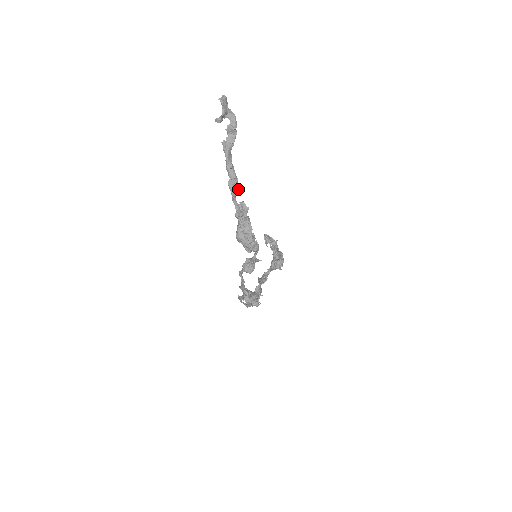
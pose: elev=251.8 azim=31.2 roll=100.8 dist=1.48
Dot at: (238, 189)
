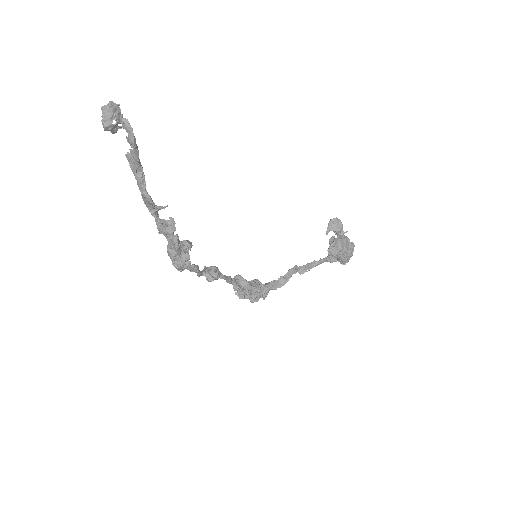
Dot at: (156, 207)
